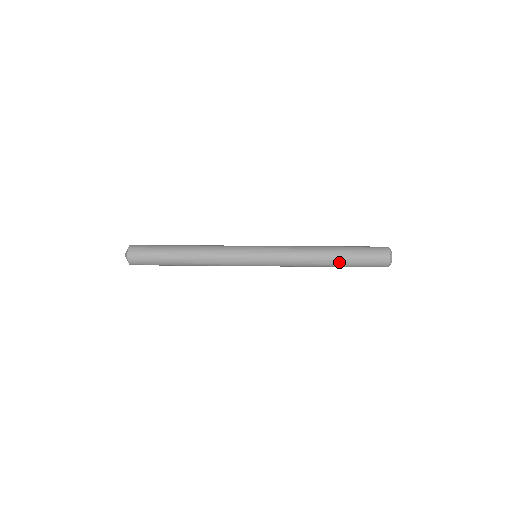
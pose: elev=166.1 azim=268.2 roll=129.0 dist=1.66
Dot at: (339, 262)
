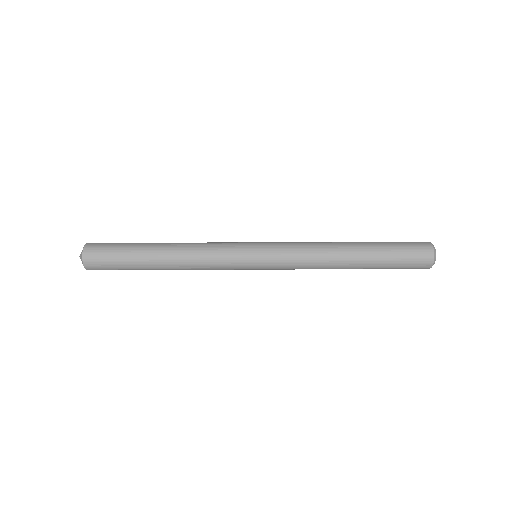
Dot at: (367, 259)
